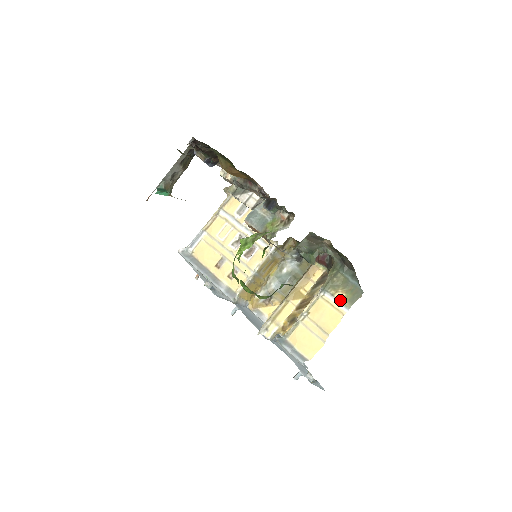
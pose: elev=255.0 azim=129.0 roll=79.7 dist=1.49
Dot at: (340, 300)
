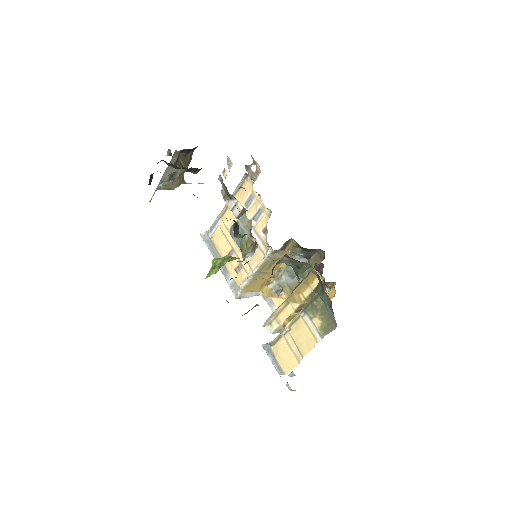
Dot at: (316, 326)
